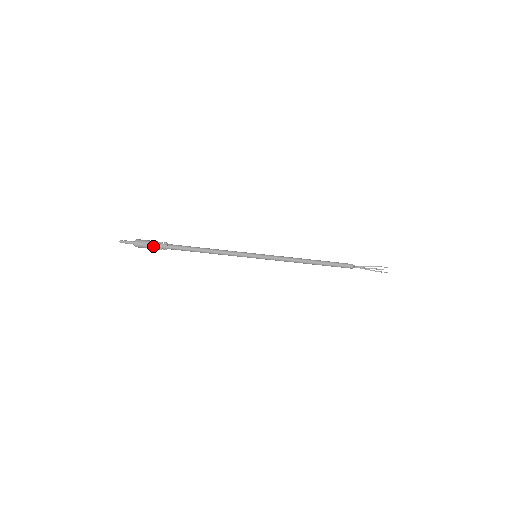
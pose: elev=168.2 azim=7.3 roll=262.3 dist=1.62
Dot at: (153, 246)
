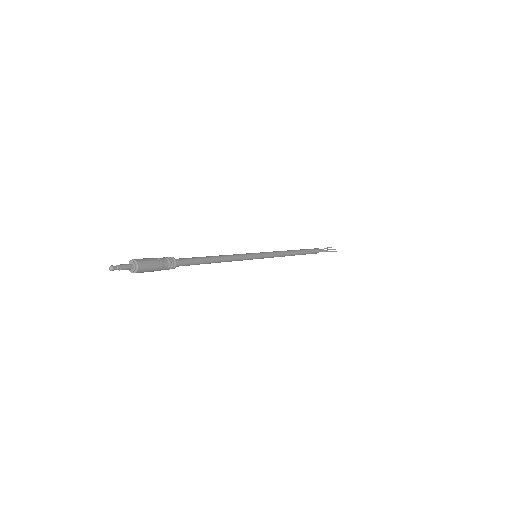
Dot at: (160, 263)
